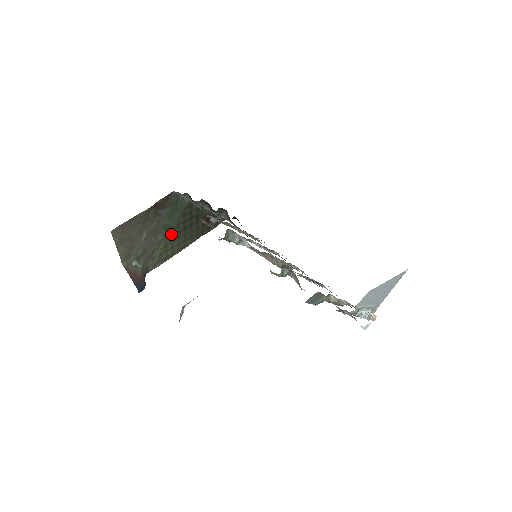
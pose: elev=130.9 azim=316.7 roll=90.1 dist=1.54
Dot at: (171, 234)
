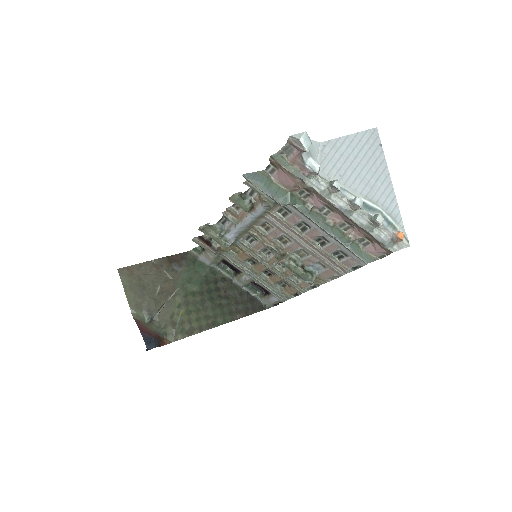
Dot at: (193, 300)
